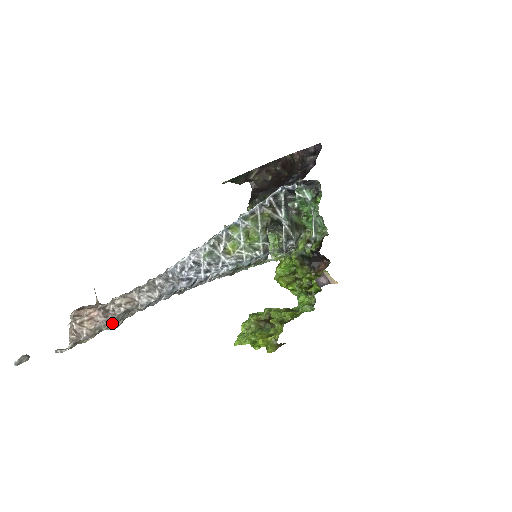
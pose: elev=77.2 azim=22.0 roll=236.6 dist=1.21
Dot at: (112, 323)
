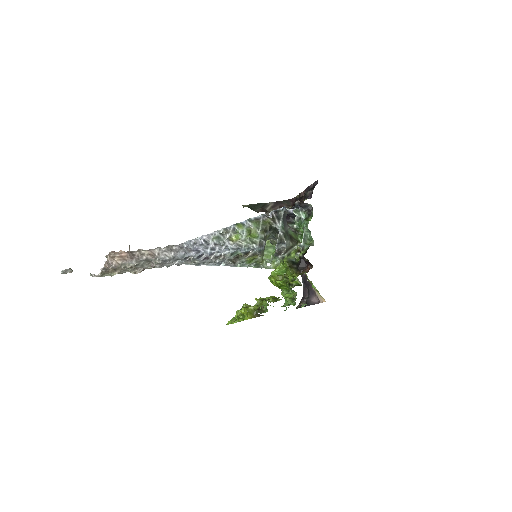
Dot at: (135, 264)
